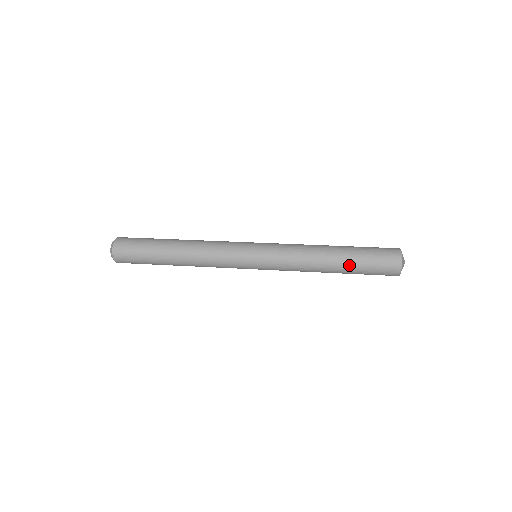
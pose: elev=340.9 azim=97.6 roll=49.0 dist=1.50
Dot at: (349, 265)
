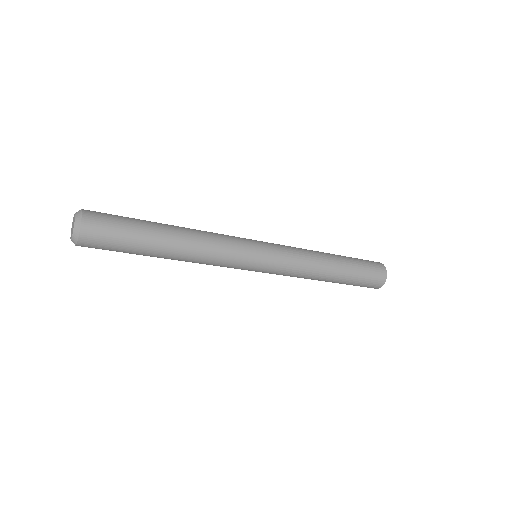
Dot at: (346, 277)
